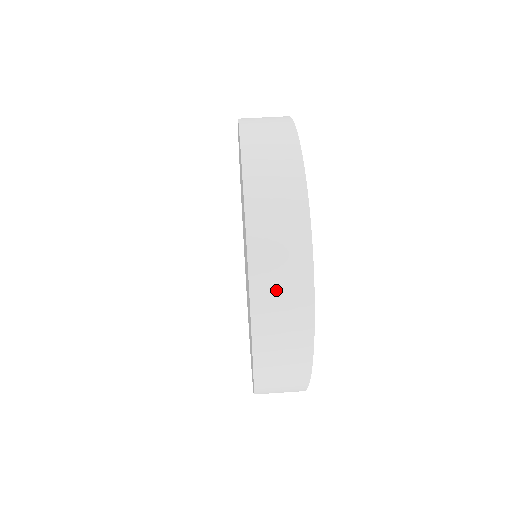
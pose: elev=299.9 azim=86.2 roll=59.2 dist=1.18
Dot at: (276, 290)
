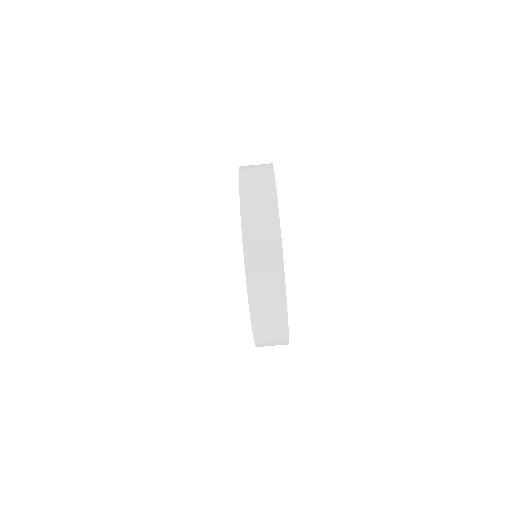
Dot at: (269, 341)
